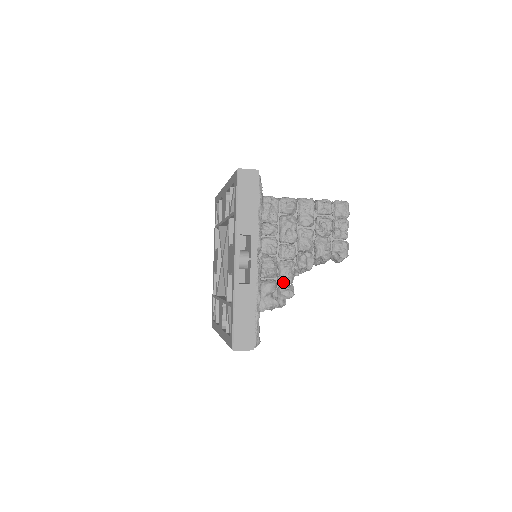
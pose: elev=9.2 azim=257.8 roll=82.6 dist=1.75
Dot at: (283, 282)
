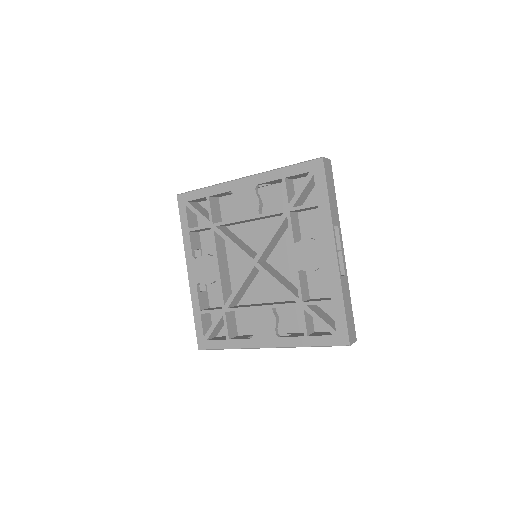
Dot at: occluded
